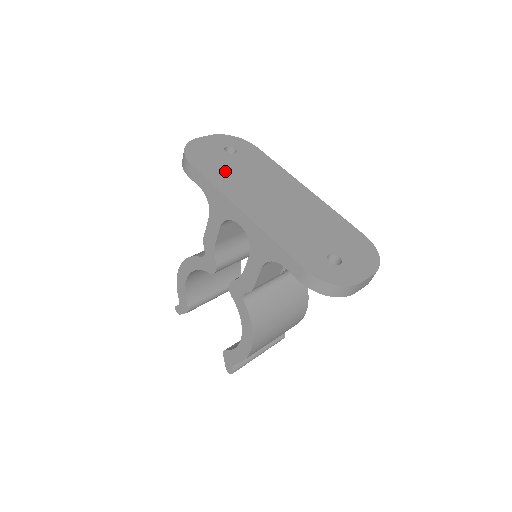
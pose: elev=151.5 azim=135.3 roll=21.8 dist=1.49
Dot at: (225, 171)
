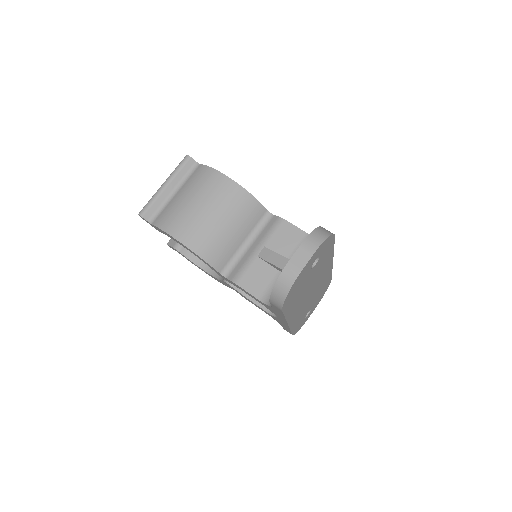
Dot at: (299, 295)
